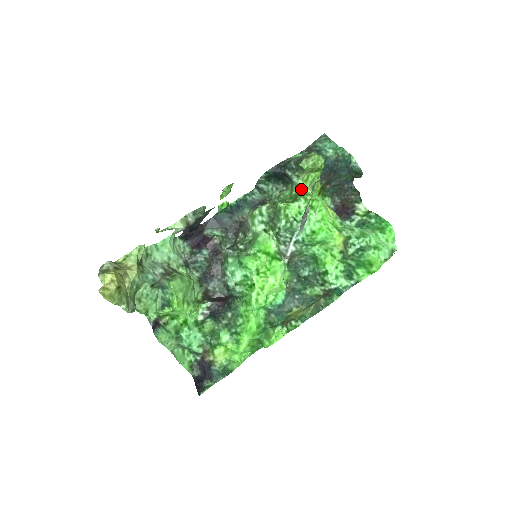
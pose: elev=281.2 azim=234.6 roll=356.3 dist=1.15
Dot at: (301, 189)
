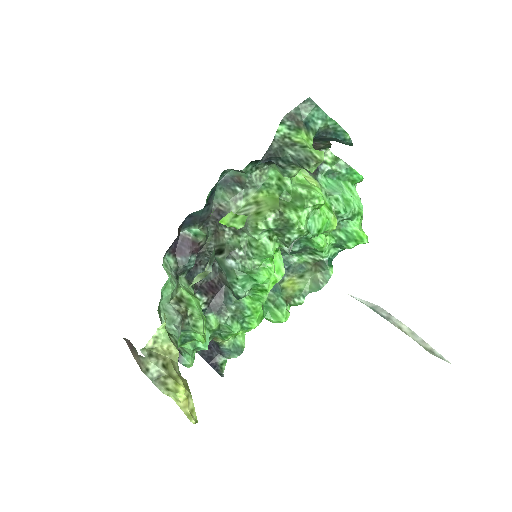
Dot at: (293, 176)
